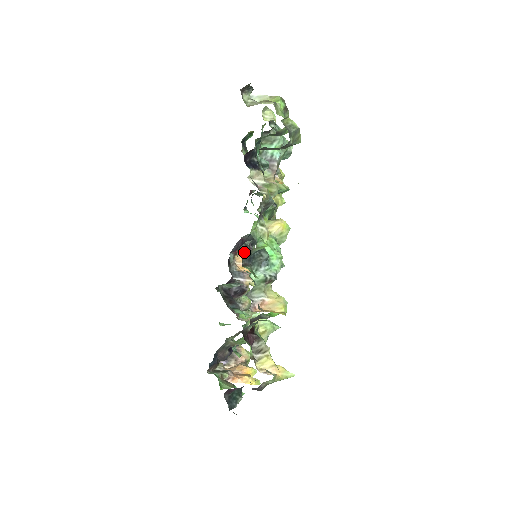
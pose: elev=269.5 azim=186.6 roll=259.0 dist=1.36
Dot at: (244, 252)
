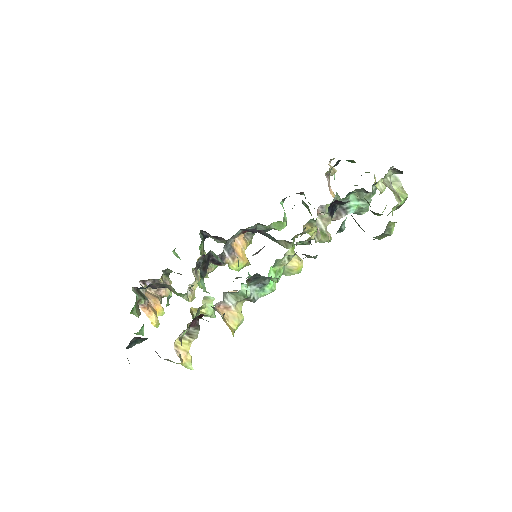
Dot at: (259, 274)
